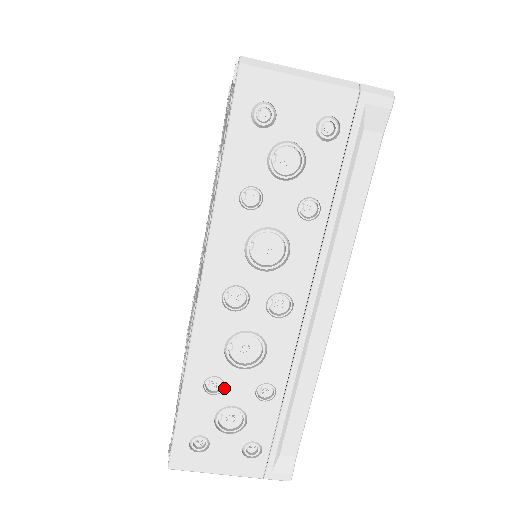
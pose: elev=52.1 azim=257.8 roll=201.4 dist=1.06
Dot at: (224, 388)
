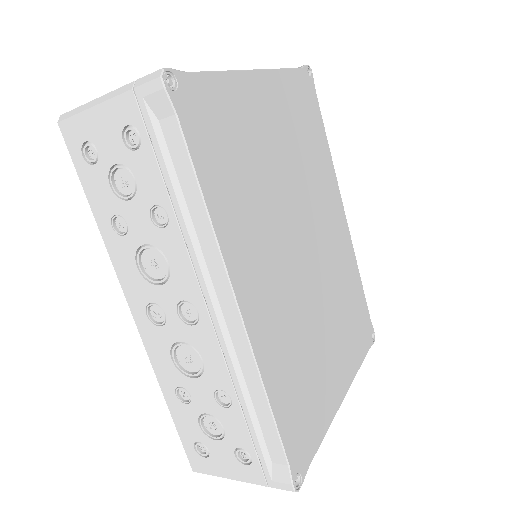
Dot at: (191, 397)
